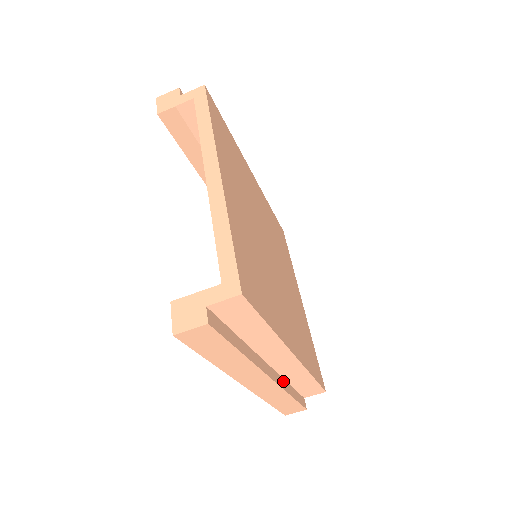
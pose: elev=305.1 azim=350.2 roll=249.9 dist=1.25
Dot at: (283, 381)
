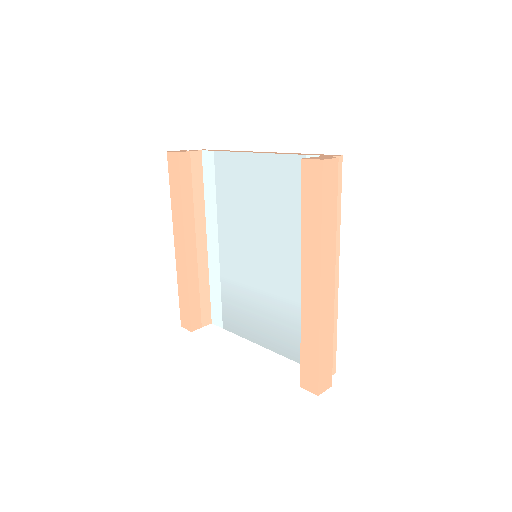
Dot at: occluded
